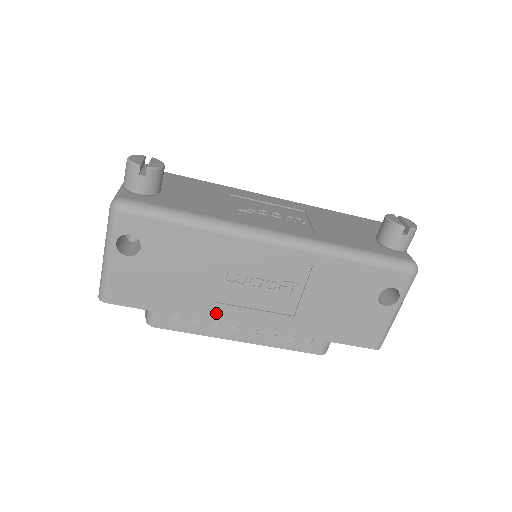
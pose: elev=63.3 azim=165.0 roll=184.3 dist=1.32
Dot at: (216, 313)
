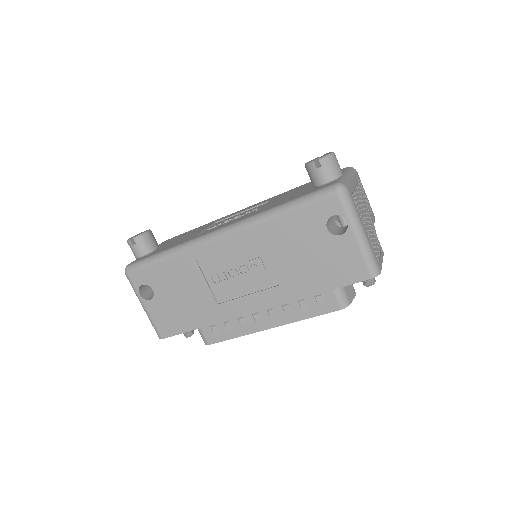
Dot at: (226, 312)
